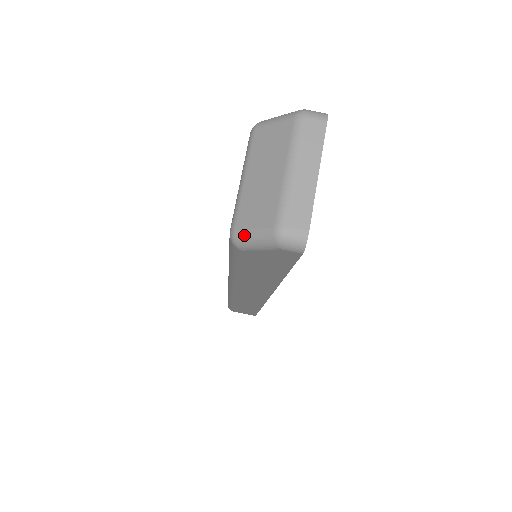
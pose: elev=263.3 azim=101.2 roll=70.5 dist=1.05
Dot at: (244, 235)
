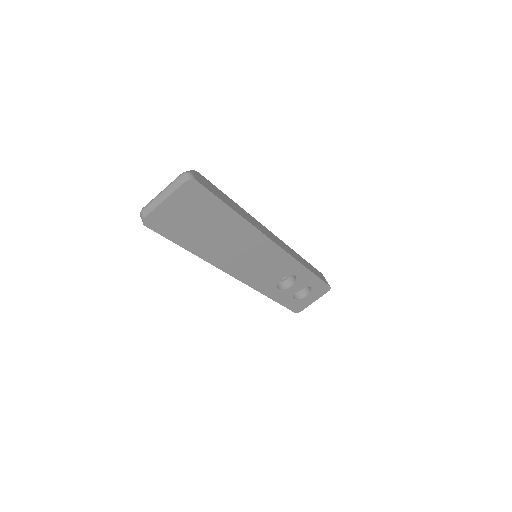
Dot at: occluded
